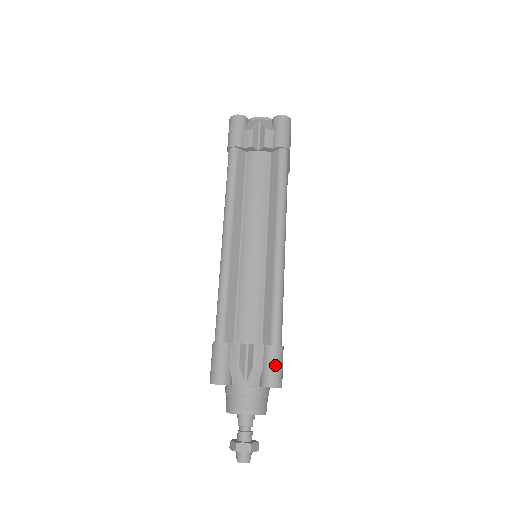
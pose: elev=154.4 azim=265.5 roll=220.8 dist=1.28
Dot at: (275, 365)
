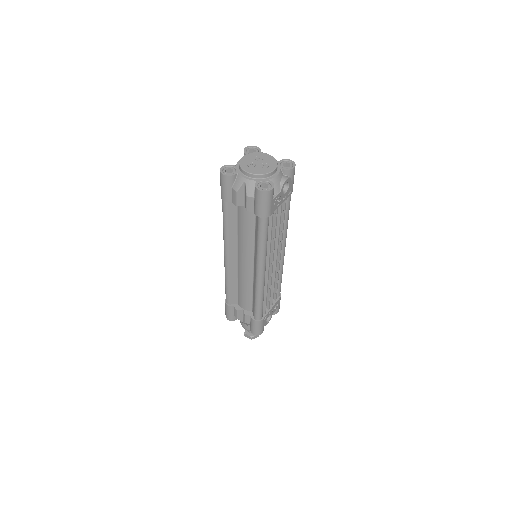
Dot at: (256, 328)
